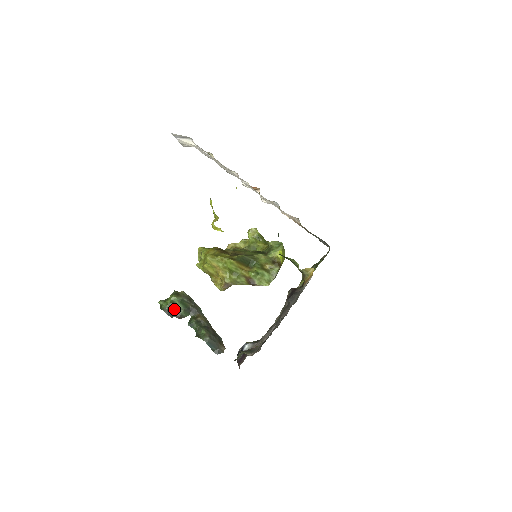
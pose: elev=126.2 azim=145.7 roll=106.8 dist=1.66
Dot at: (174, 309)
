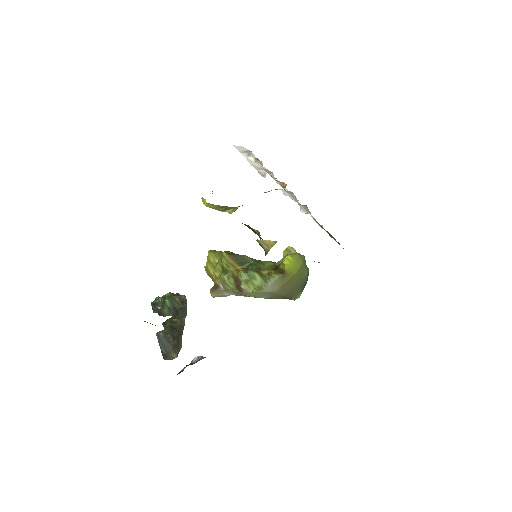
Dot at: (161, 304)
